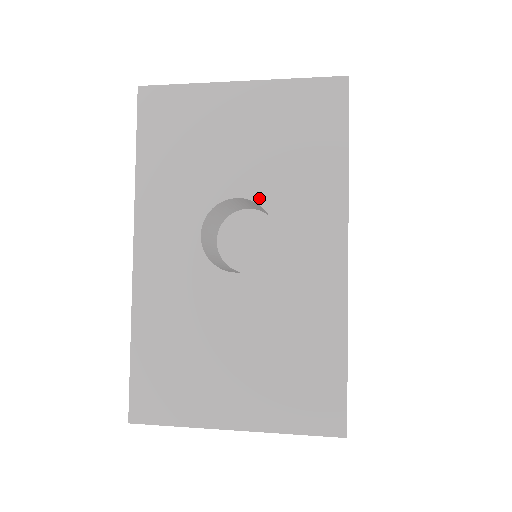
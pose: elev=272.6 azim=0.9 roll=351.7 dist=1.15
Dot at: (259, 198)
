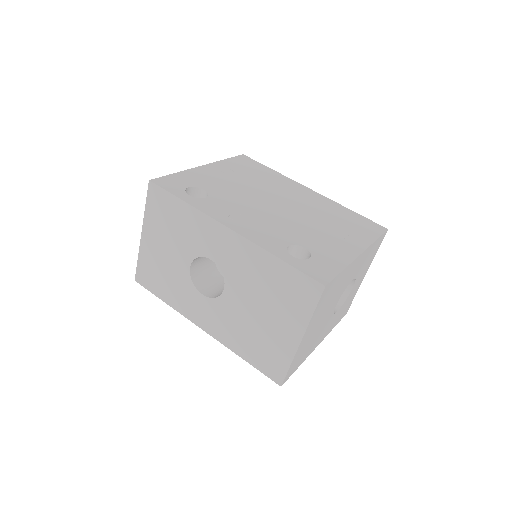
Dot at: (193, 257)
